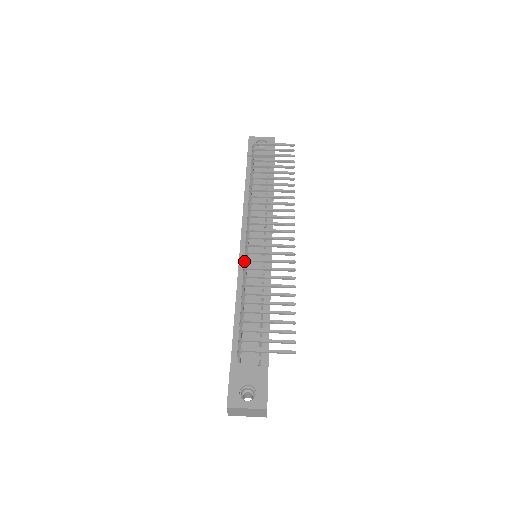
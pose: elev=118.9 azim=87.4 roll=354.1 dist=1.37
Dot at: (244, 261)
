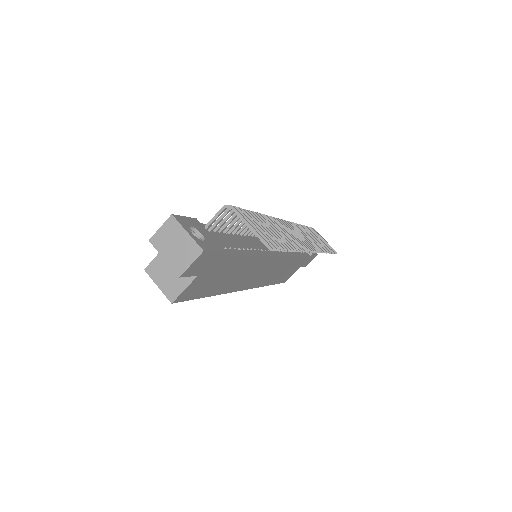
Dot at: occluded
